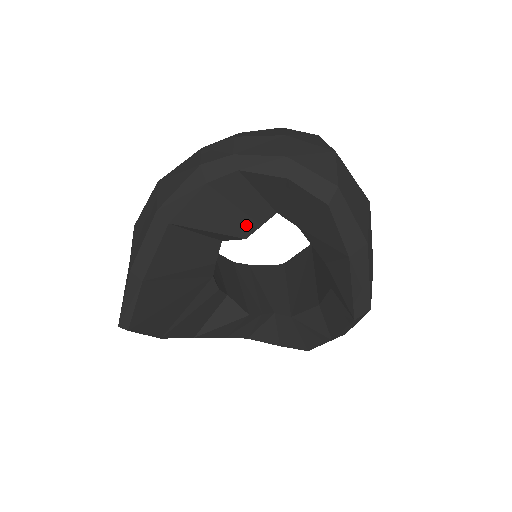
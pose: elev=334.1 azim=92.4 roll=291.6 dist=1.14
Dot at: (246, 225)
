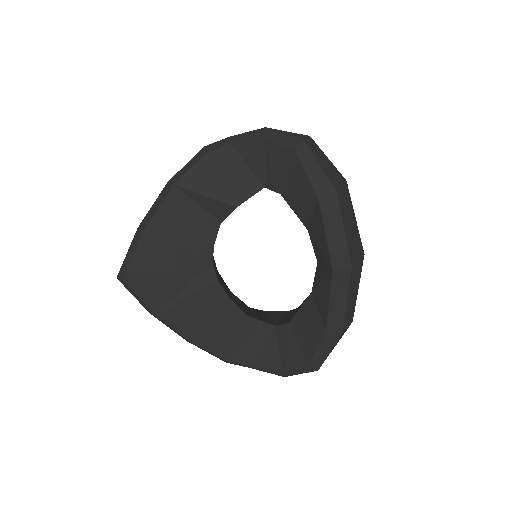
Dot at: (237, 195)
